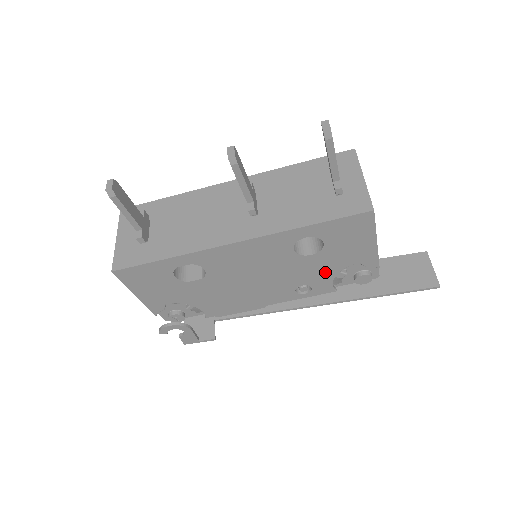
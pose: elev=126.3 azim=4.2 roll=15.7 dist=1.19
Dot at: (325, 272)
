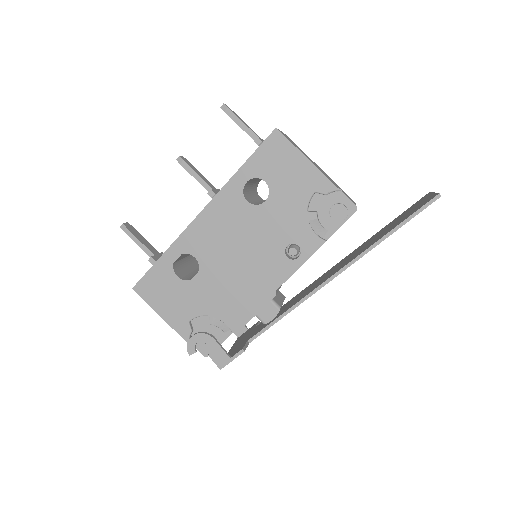
Dot at: (294, 218)
